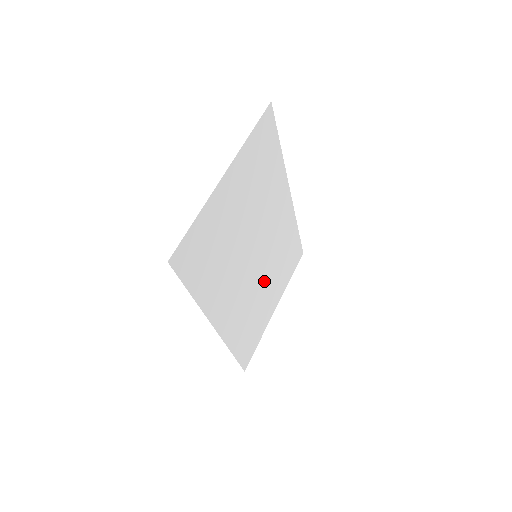
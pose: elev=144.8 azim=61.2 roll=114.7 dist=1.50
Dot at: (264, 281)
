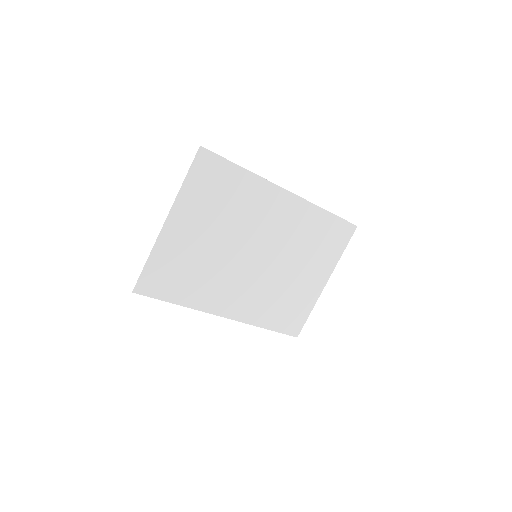
Dot at: (286, 269)
